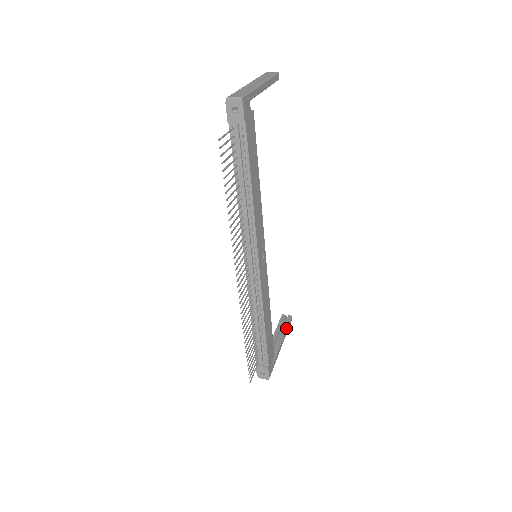
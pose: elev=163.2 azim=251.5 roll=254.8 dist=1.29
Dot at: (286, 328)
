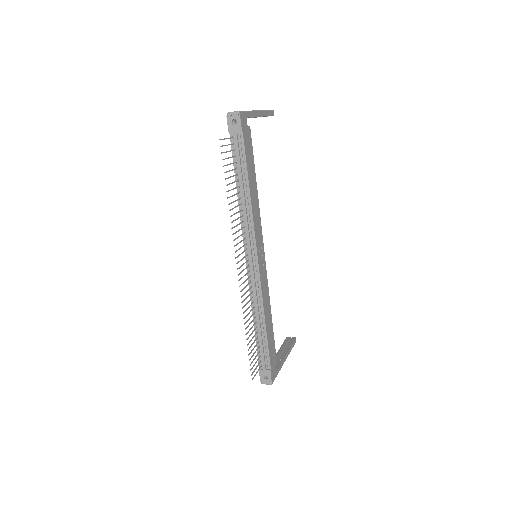
Dot at: (290, 346)
